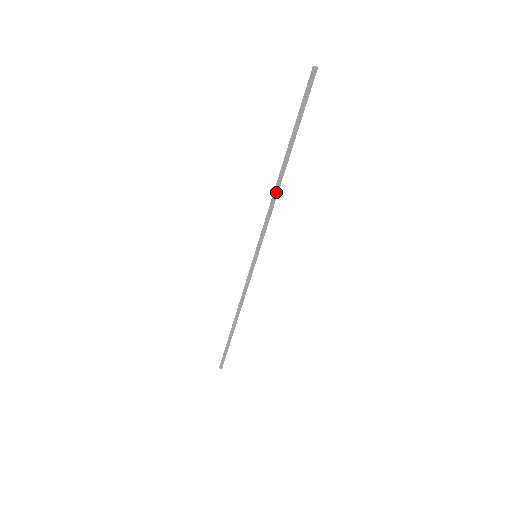
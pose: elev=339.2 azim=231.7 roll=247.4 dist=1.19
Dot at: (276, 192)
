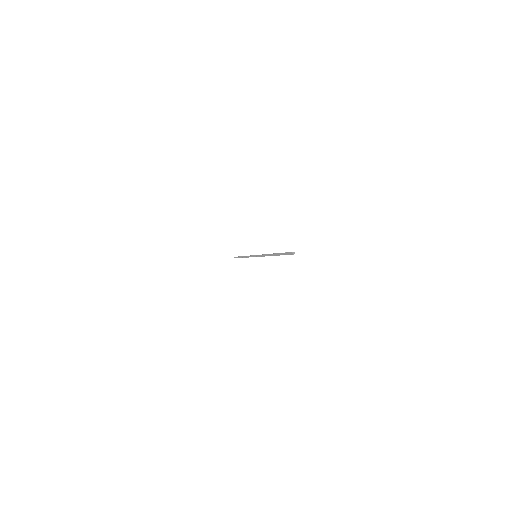
Dot at: occluded
